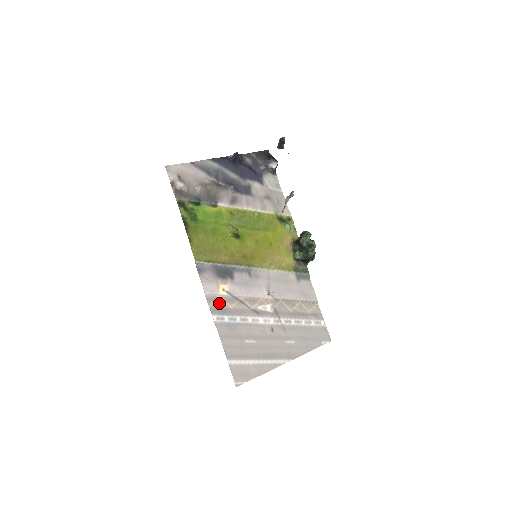
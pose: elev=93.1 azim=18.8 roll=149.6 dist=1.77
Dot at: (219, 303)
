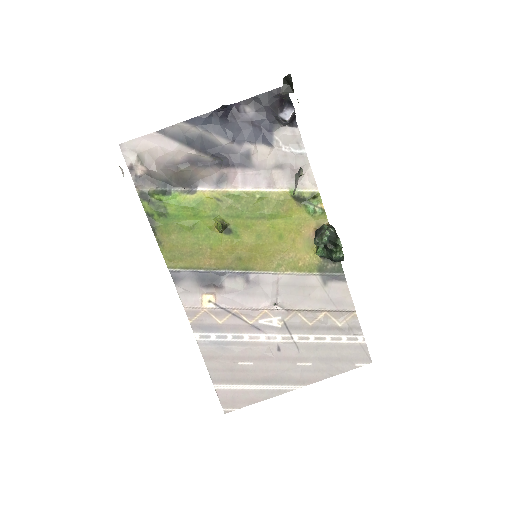
Dot at: (203, 318)
